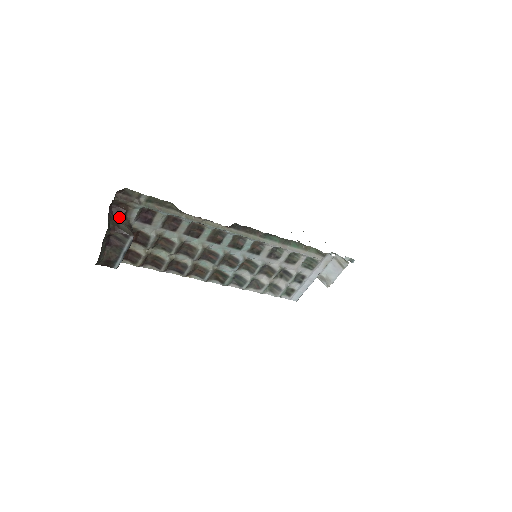
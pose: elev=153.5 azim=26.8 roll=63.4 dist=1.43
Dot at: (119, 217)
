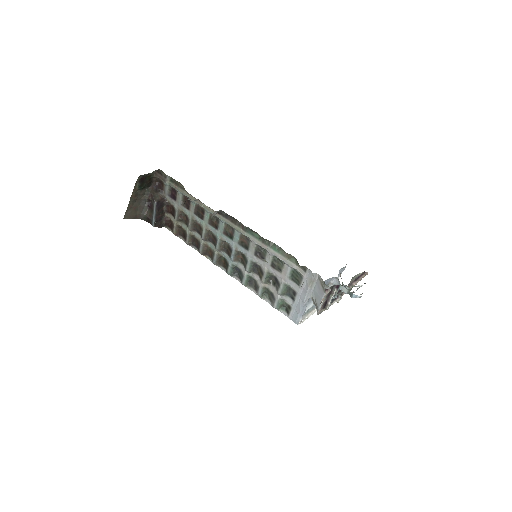
Dot at: (159, 190)
